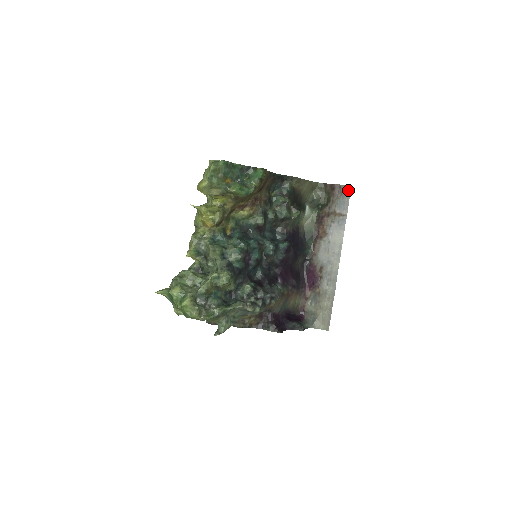
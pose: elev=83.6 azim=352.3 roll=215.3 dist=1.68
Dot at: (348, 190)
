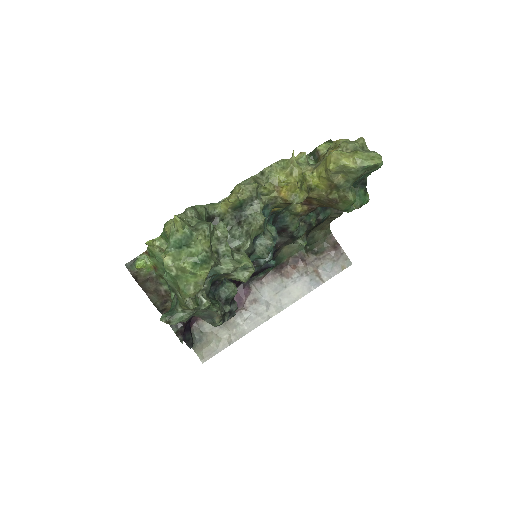
Dot at: (347, 264)
